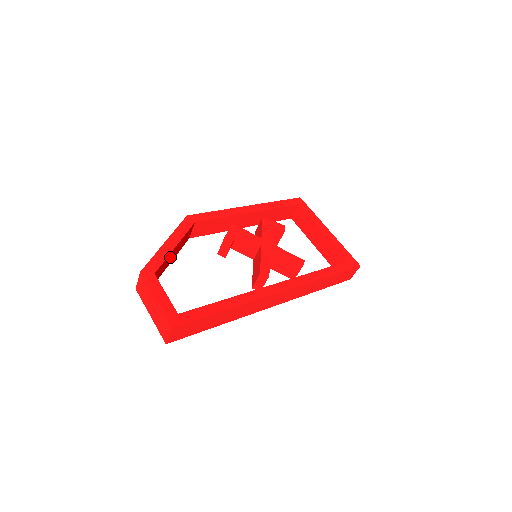
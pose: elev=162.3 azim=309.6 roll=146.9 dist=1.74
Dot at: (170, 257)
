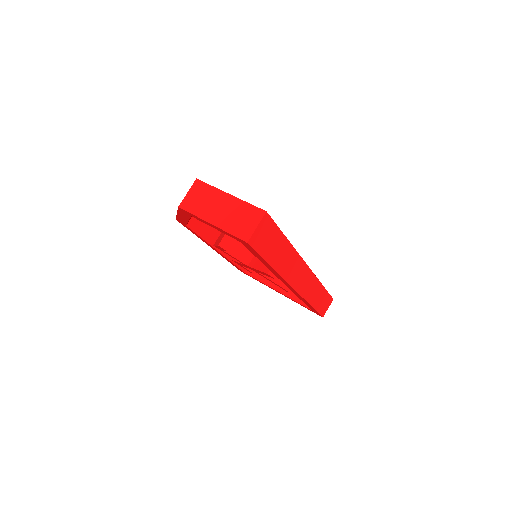
Dot at: occluded
